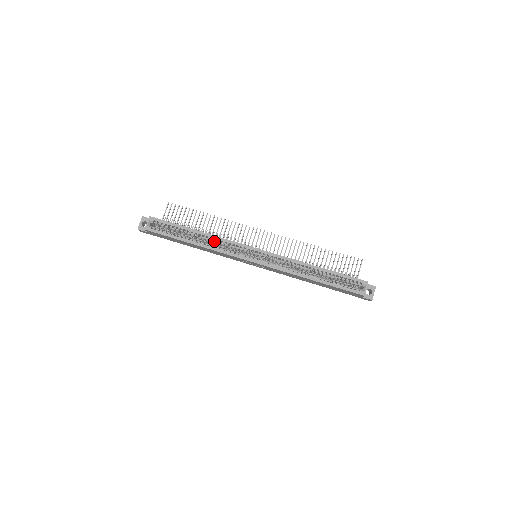
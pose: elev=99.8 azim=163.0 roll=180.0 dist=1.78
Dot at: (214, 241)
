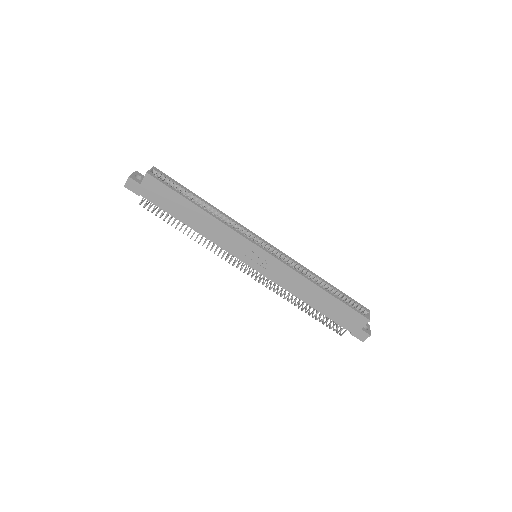
Dot at: occluded
